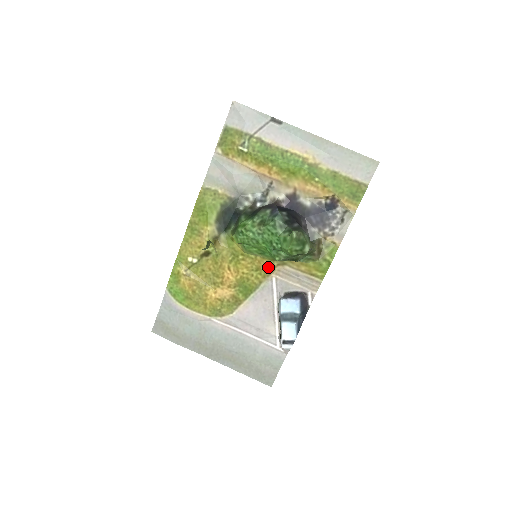
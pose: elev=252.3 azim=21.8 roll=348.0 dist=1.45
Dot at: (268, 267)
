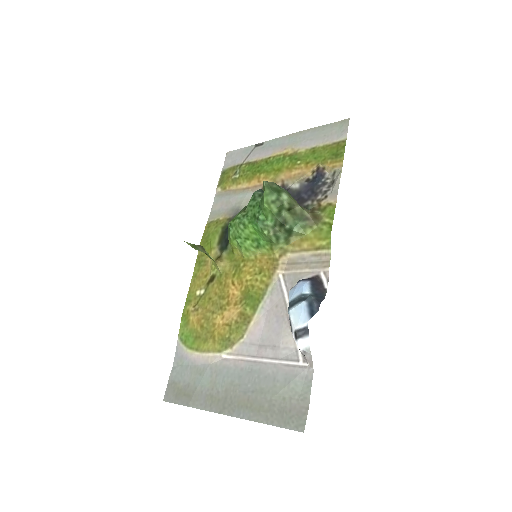
Dot at: (270, 263)
